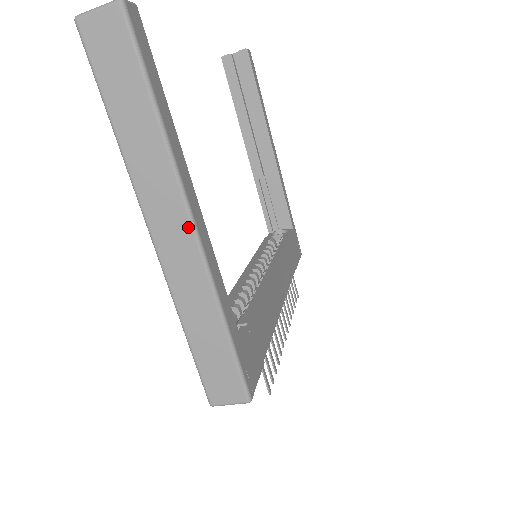
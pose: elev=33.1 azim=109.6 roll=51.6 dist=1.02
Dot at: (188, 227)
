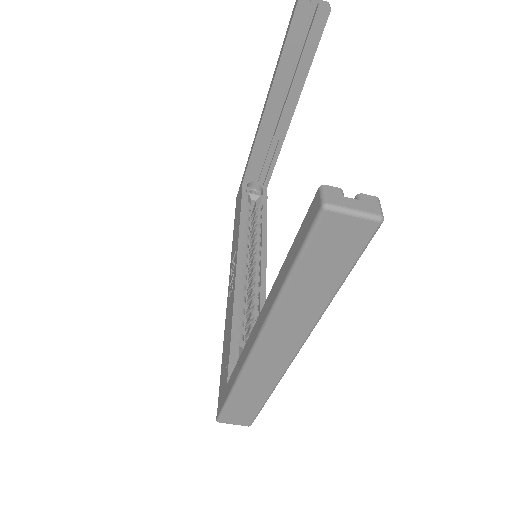
Dot at: (292, 353)
